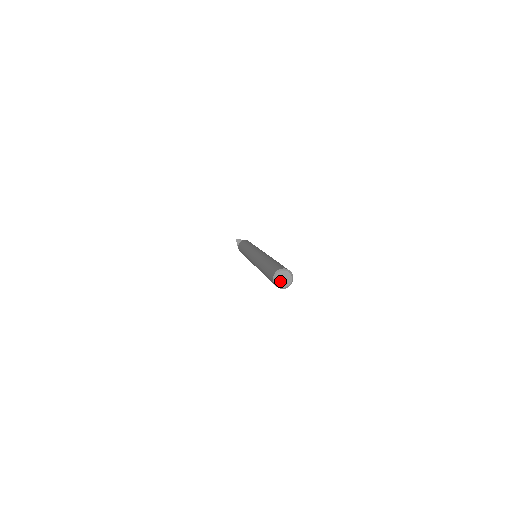
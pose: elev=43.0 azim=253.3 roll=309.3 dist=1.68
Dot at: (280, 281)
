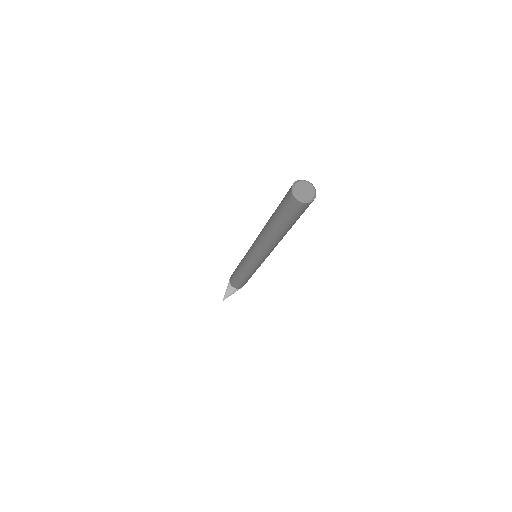
Dot at: (301, 193)
